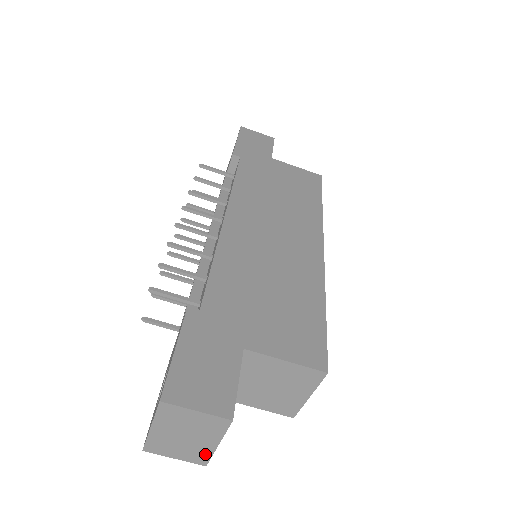
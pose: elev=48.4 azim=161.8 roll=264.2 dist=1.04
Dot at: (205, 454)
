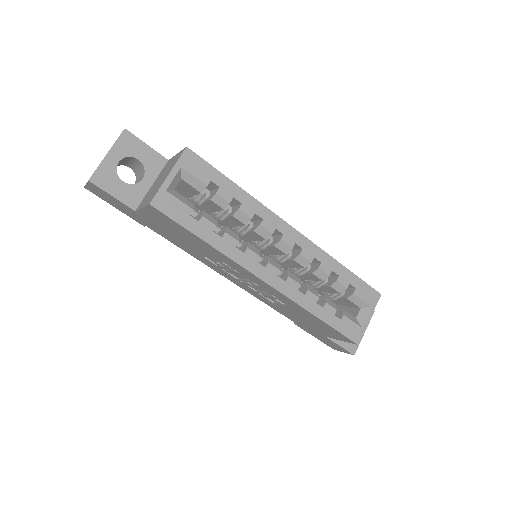
Dot at: (97, 168)
